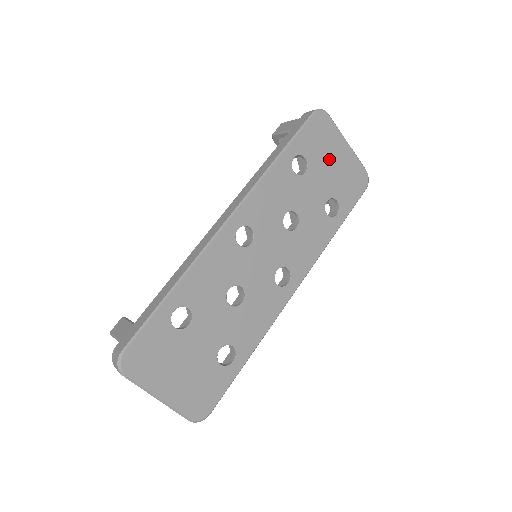
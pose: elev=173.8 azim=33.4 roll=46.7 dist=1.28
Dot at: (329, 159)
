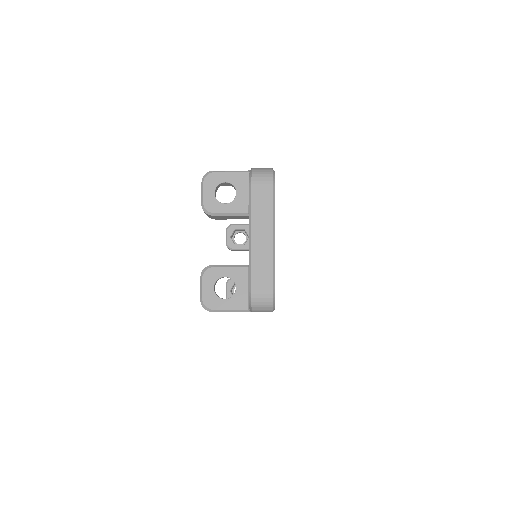
Dot at: occluded
